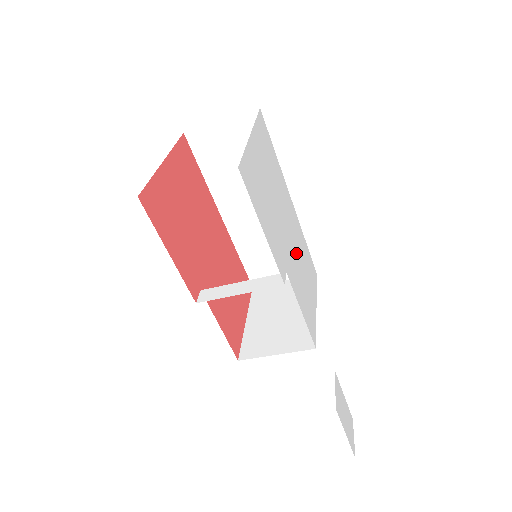
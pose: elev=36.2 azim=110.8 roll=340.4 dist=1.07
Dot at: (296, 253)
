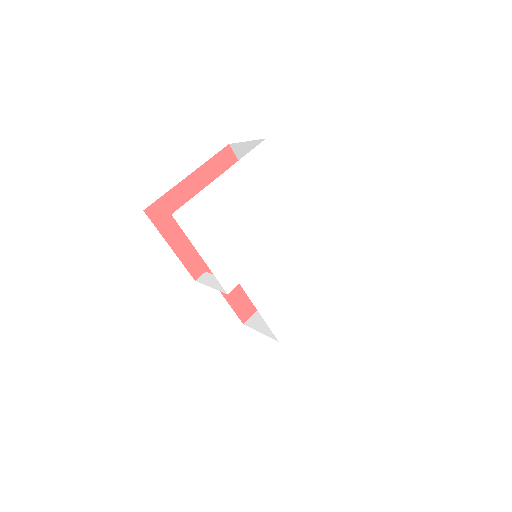
Dot at: (282, 264)
